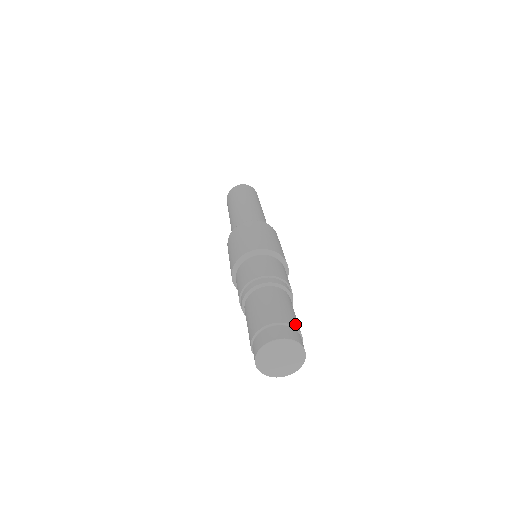
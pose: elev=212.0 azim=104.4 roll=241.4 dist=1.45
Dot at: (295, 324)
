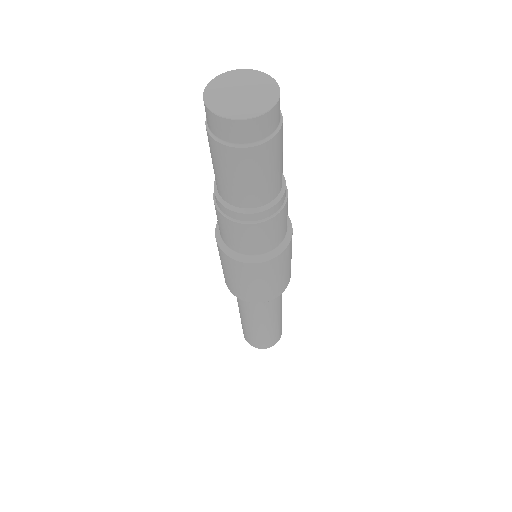
Dot at: occluded
